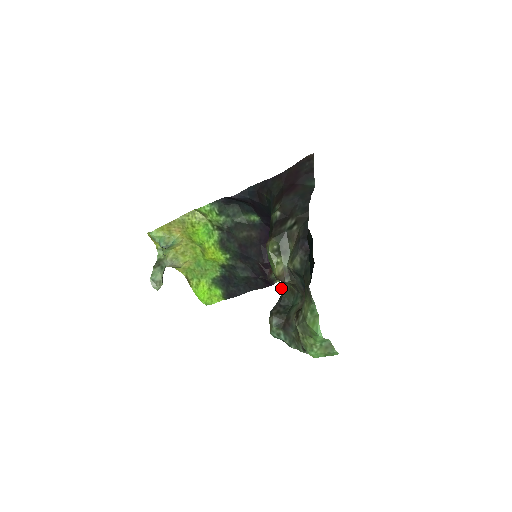
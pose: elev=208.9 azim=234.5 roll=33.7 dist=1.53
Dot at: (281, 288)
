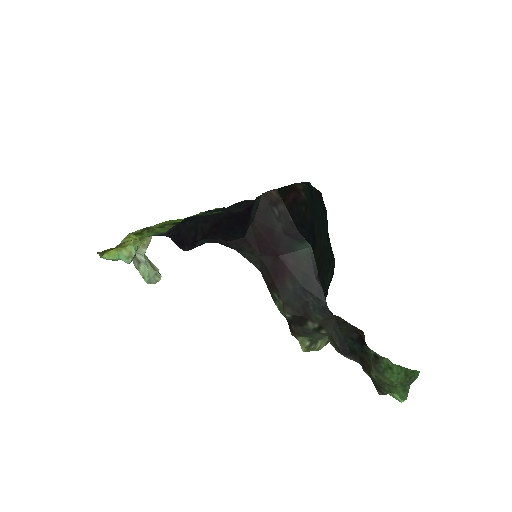
Dot at: occluded
